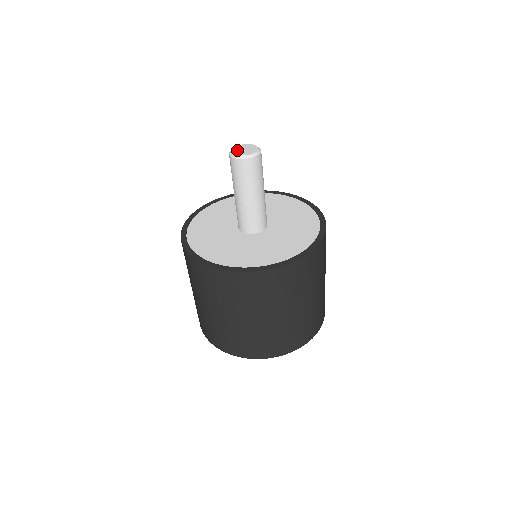
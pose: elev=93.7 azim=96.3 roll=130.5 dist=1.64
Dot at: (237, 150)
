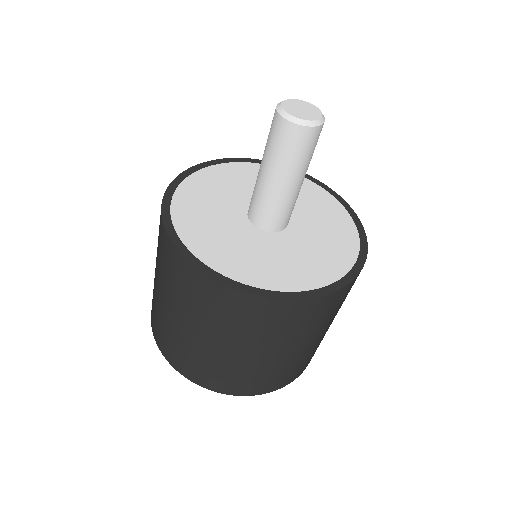
Dot at: (292, 104)
